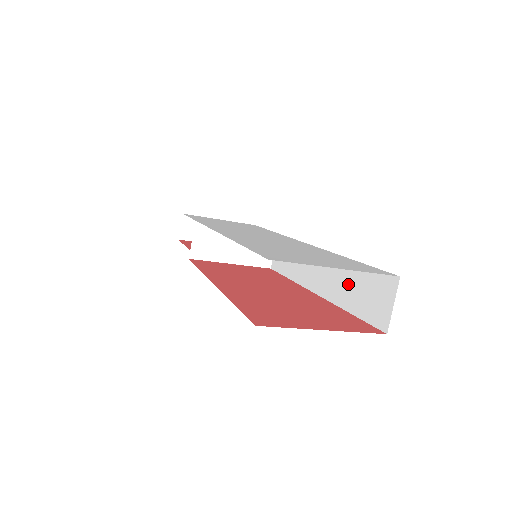
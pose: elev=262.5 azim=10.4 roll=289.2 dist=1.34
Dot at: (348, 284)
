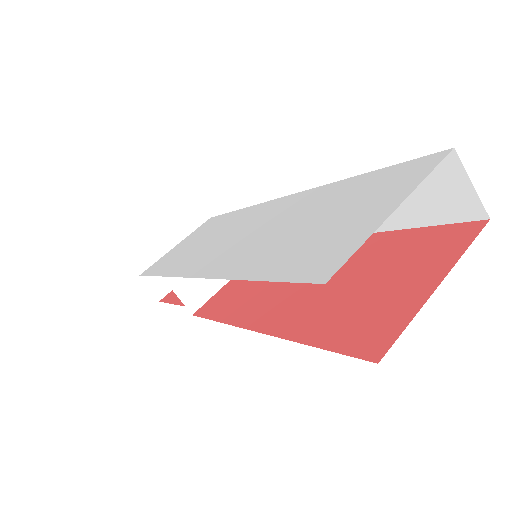
Dot at: occluded
